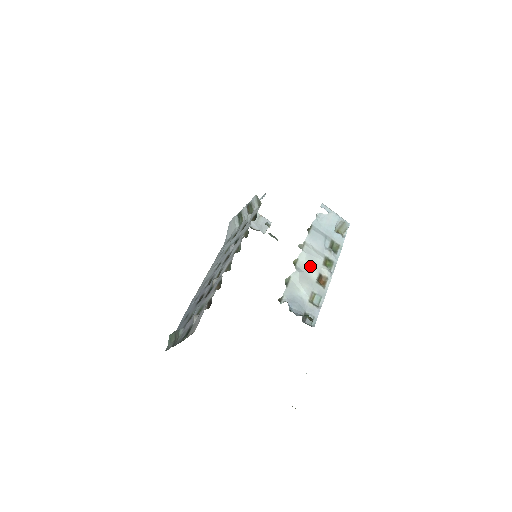
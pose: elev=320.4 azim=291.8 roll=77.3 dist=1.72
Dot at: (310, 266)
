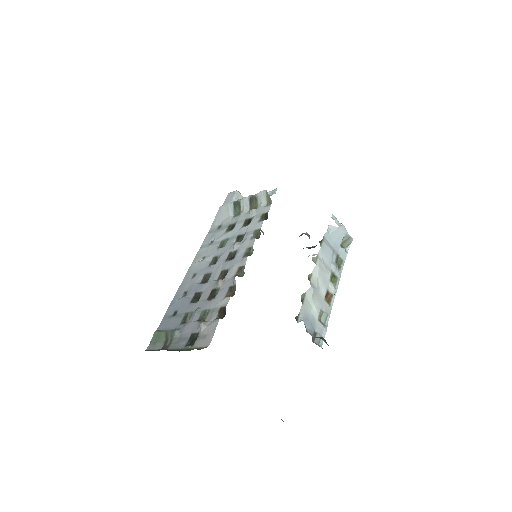
Dot at: (321, 282)
